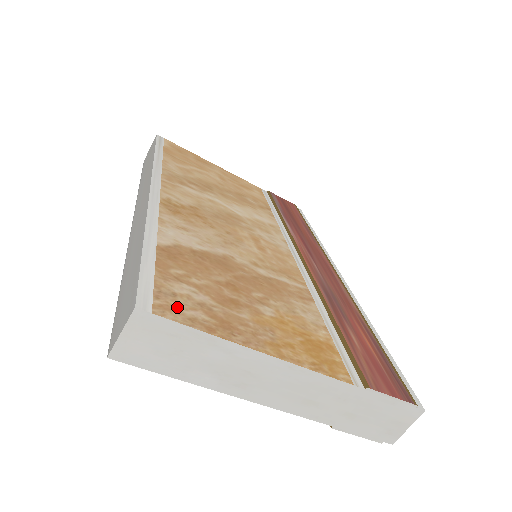
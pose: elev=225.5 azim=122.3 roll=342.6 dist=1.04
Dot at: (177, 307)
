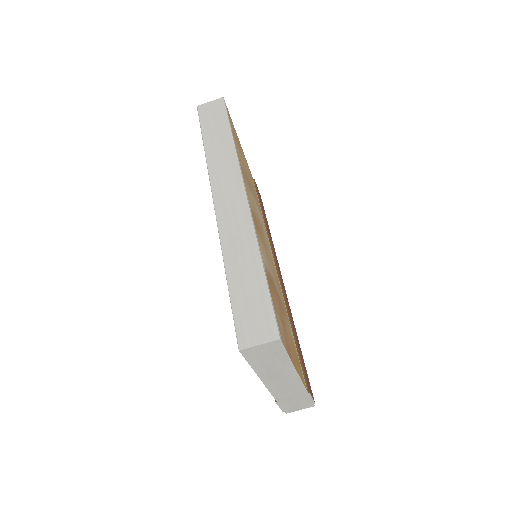
Dot at: (282, 335)
